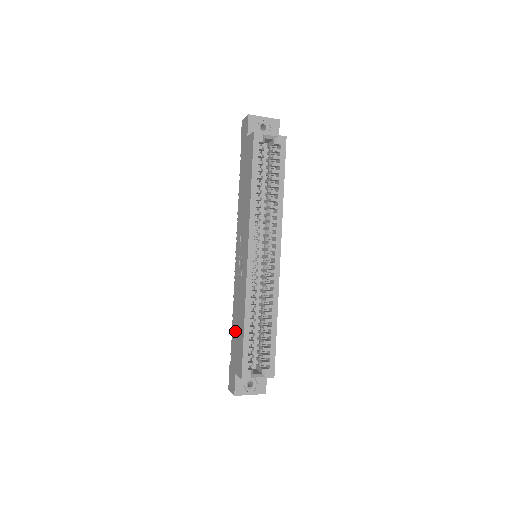
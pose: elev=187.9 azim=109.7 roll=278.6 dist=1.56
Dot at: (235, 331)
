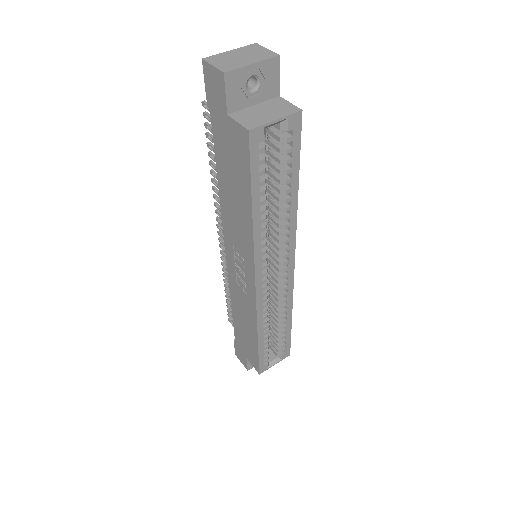
Dot at: (240, 327)
